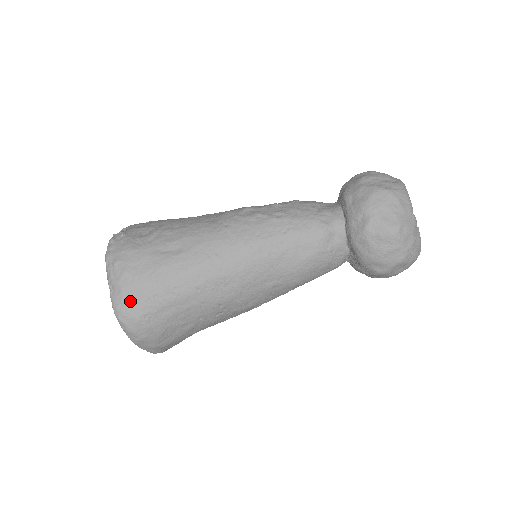
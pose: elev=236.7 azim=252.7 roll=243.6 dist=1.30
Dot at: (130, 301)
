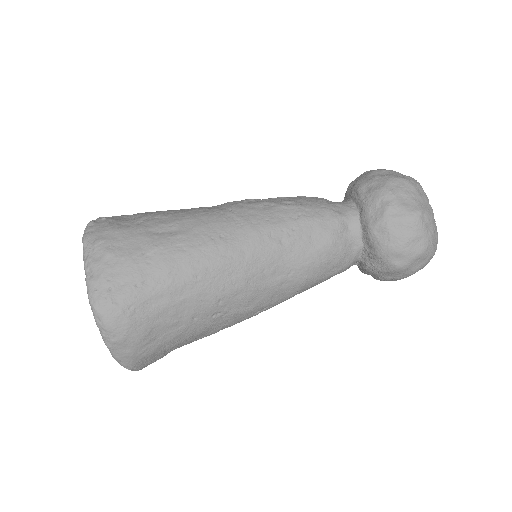
Dot at: (112, 286)
